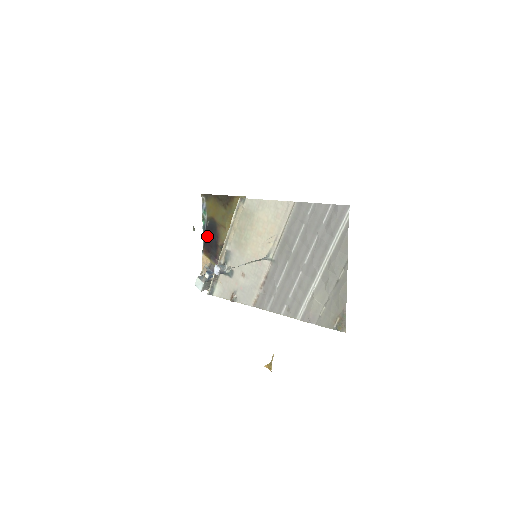
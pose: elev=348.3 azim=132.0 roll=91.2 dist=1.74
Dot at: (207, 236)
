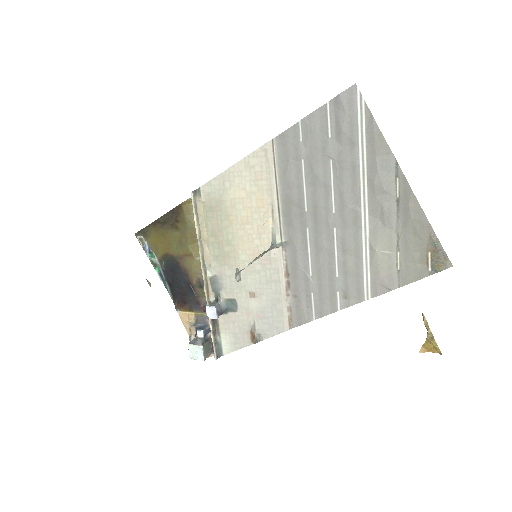
Dot at: (171, 284)
